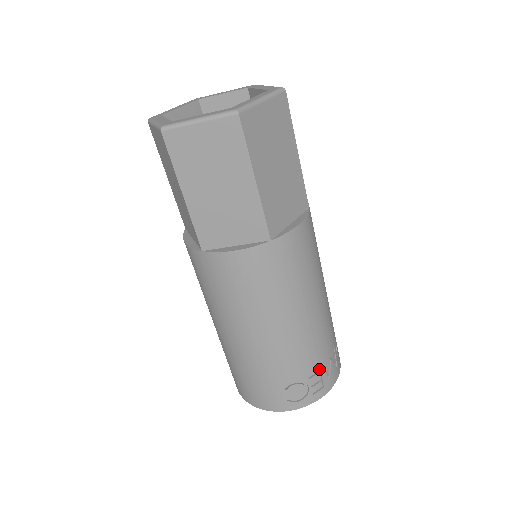
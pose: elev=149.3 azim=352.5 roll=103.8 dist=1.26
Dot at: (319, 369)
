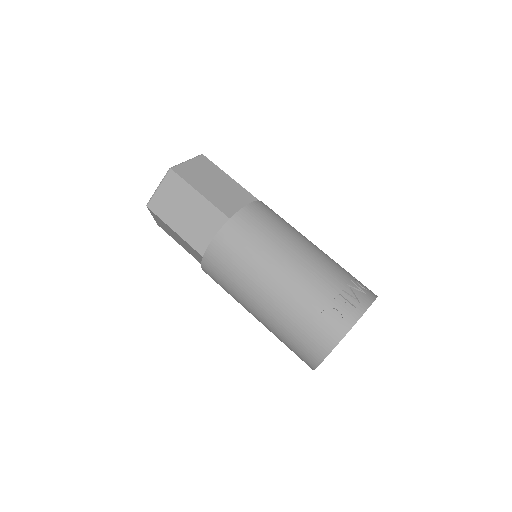
Dot at: (338, 293)
